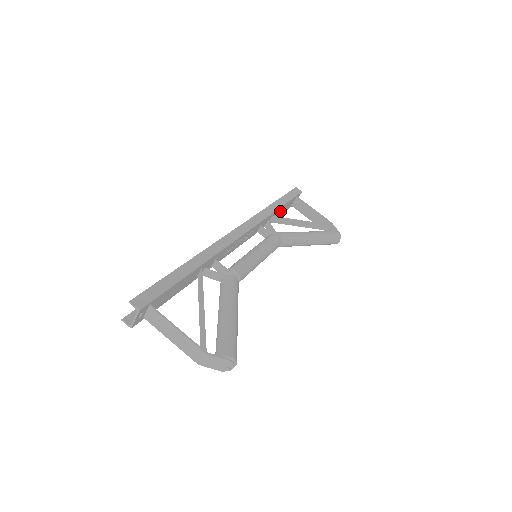
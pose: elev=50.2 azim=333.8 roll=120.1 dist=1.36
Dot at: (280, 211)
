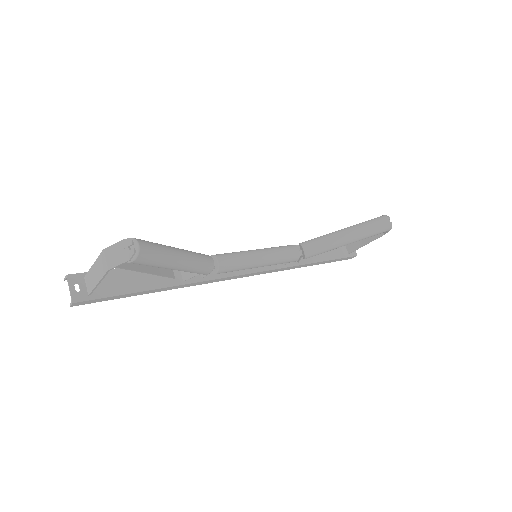
Dot at: occluded
